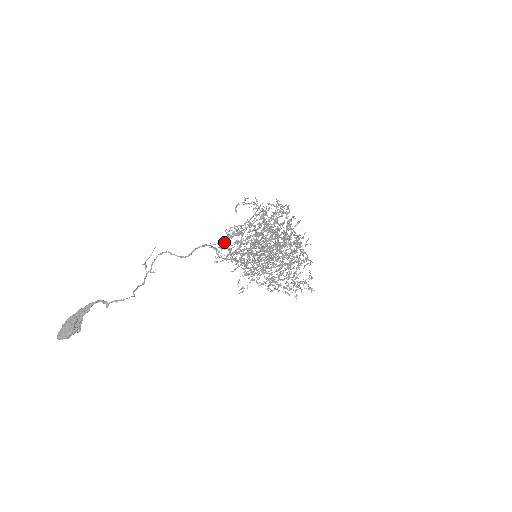
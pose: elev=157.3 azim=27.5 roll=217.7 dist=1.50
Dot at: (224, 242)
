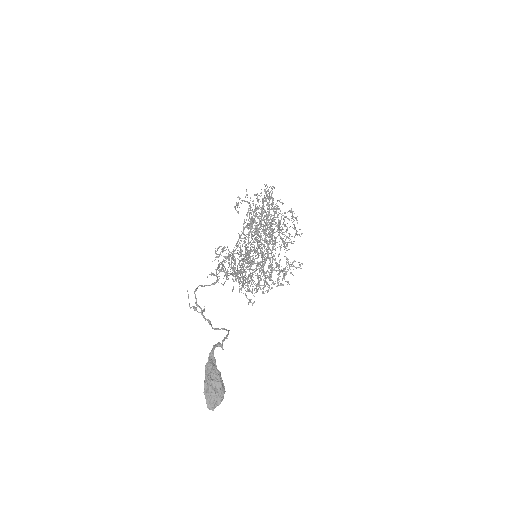
Dot at: (237, 250)
